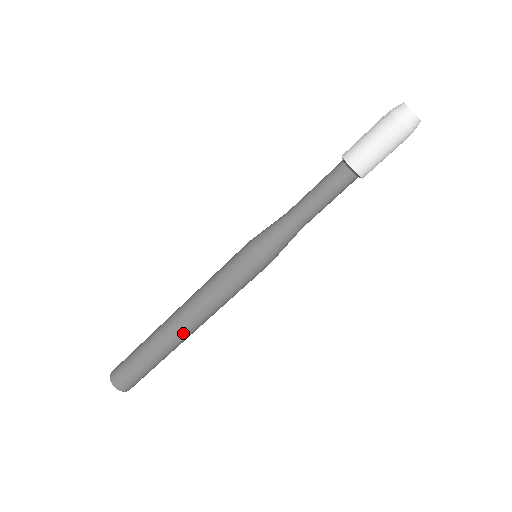
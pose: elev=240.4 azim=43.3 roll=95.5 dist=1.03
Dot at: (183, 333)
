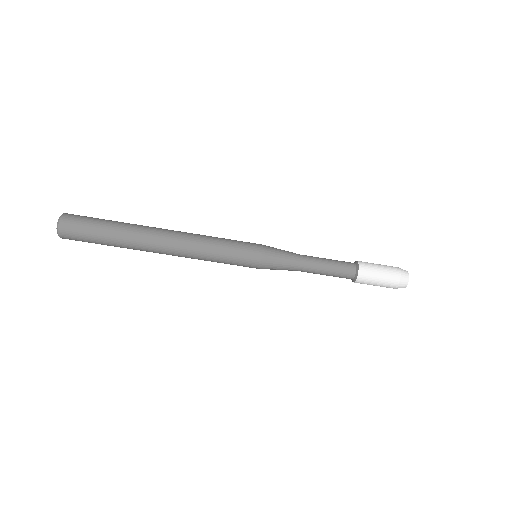
Dot at: (159, 253)
